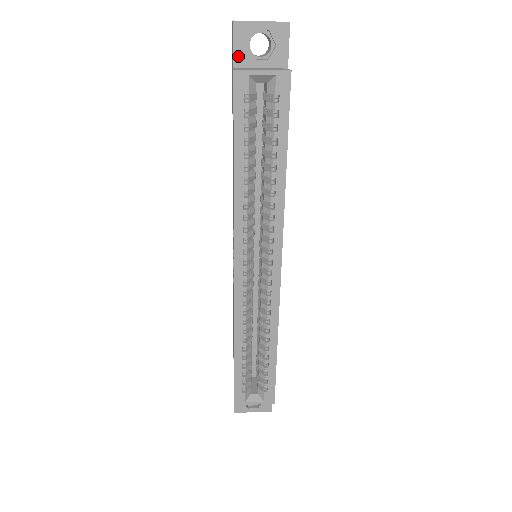
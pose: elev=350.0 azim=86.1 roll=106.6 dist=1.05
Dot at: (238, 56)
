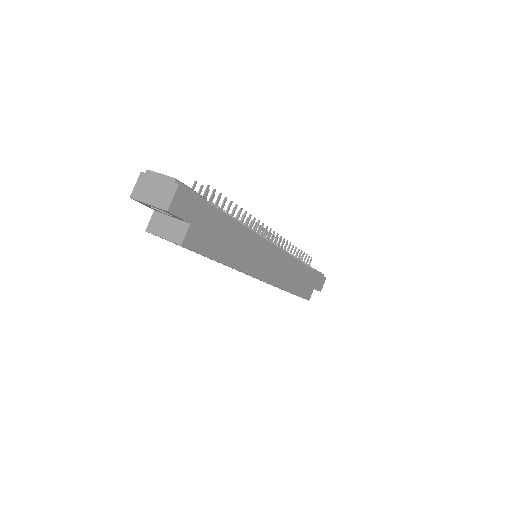
Dot at: (152, 208)
